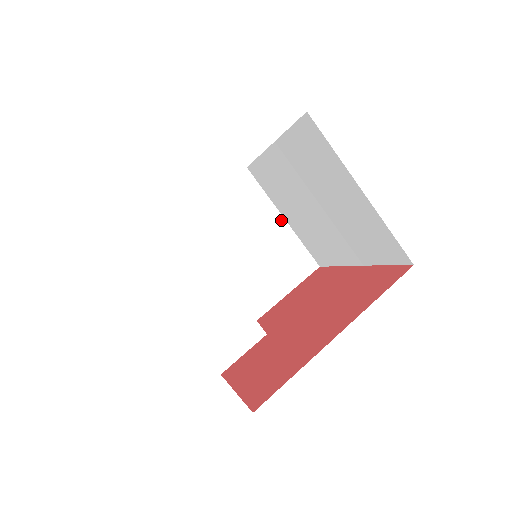
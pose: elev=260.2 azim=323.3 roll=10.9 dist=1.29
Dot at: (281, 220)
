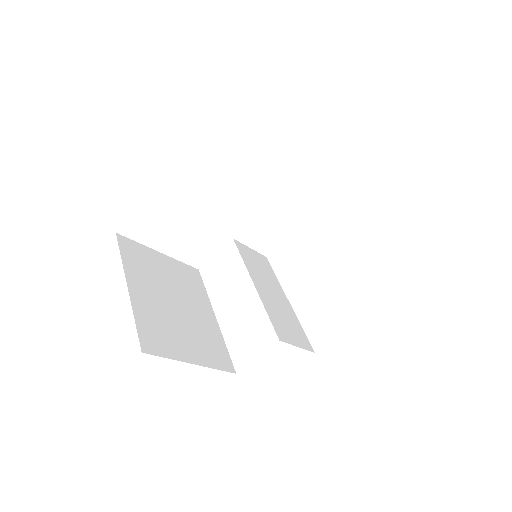
Dot at: (359, 244)
